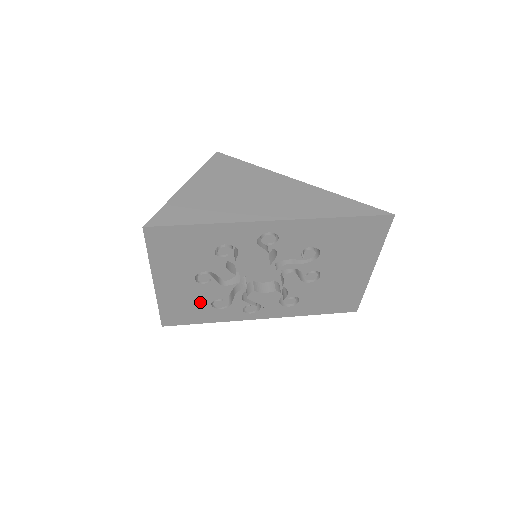
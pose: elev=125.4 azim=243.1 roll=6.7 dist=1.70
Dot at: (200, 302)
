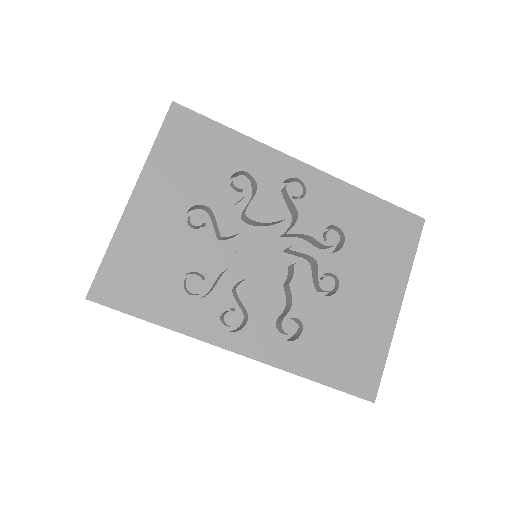
Dot at: (170, 266)
